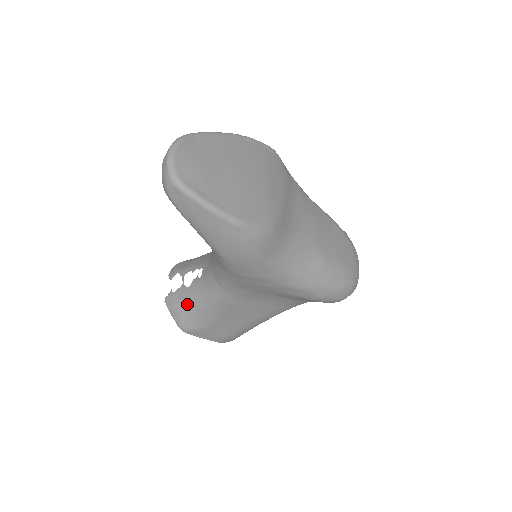
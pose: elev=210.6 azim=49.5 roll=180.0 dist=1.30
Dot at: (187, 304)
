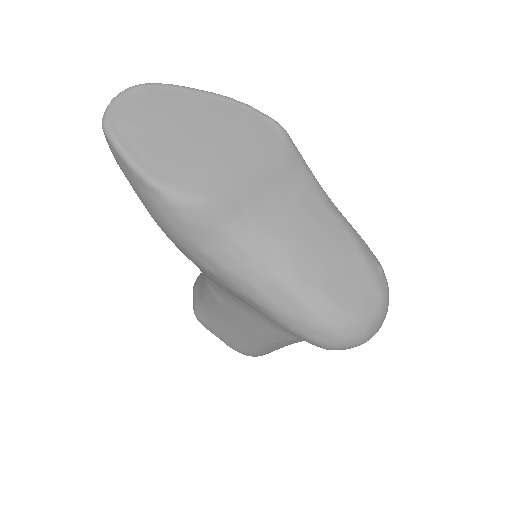
Dot at: (199, 289)
